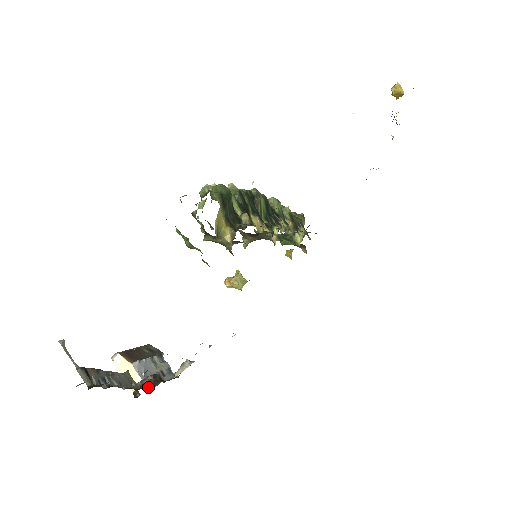
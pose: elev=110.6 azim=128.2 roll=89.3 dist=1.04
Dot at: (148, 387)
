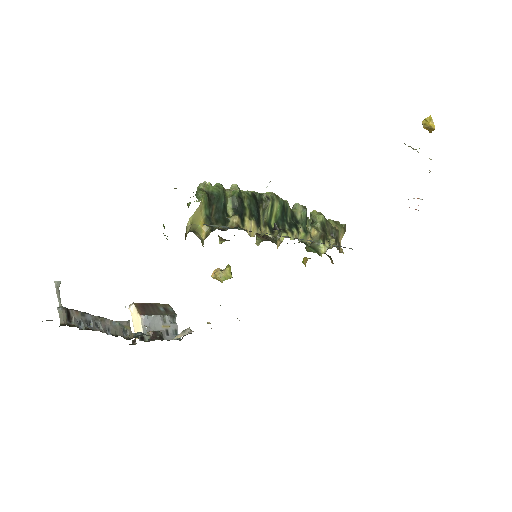
Dot at: (146, 340)
